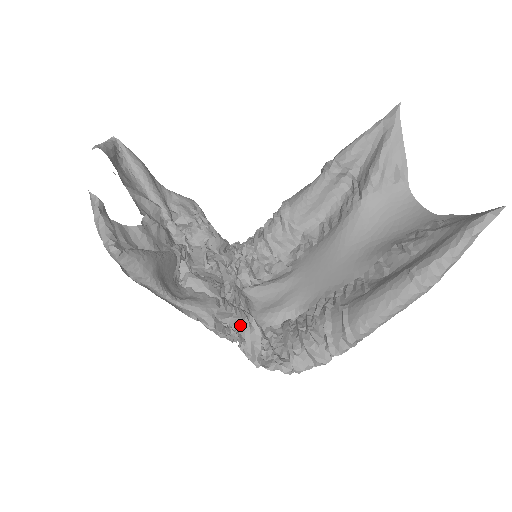
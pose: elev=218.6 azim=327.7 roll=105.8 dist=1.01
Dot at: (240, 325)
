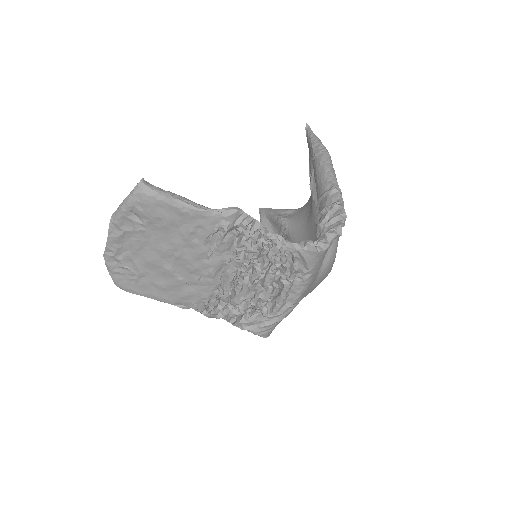
Dot at: occluded
